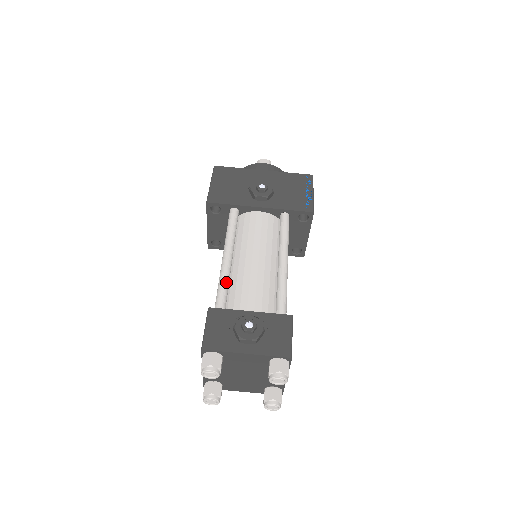
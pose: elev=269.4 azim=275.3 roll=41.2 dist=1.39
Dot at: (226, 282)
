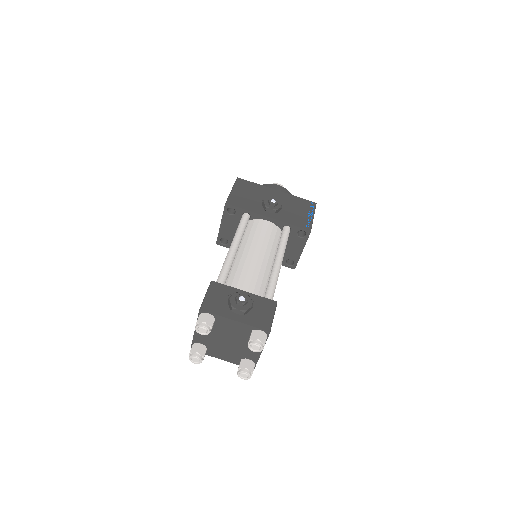
Dot at: (229, 266)
